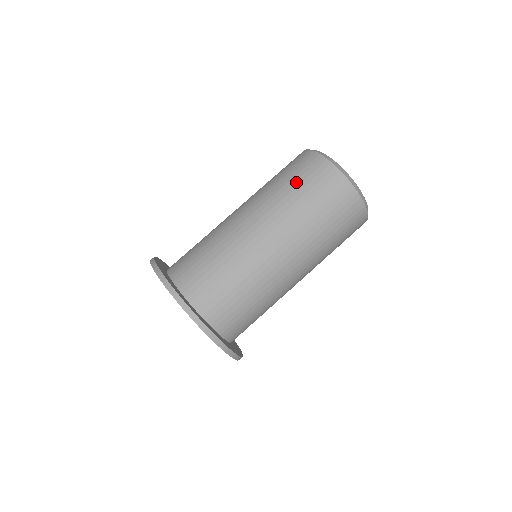
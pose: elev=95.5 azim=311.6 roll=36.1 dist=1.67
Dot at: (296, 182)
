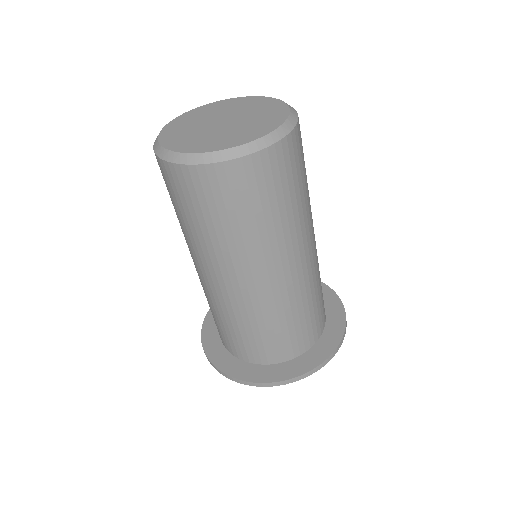
Dot at: occluded
